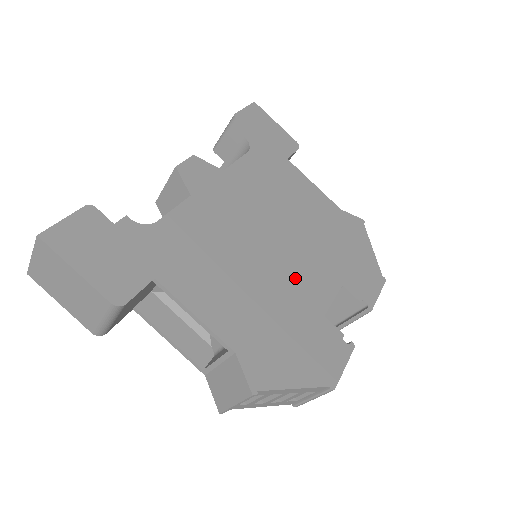
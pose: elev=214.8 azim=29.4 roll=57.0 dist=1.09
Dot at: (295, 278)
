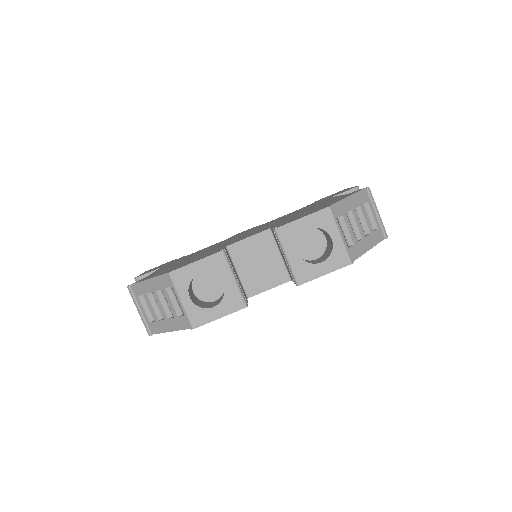
Dot at: (235, 240)
